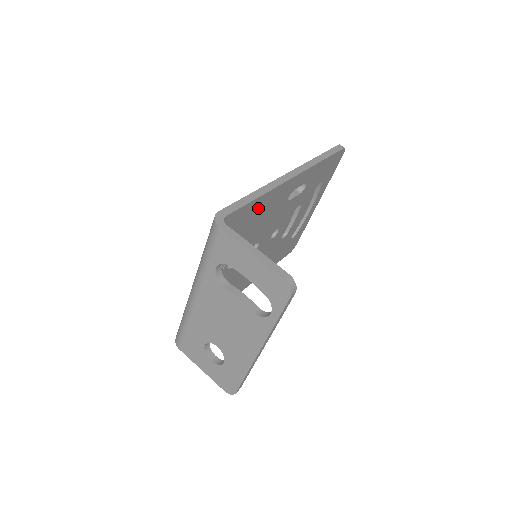
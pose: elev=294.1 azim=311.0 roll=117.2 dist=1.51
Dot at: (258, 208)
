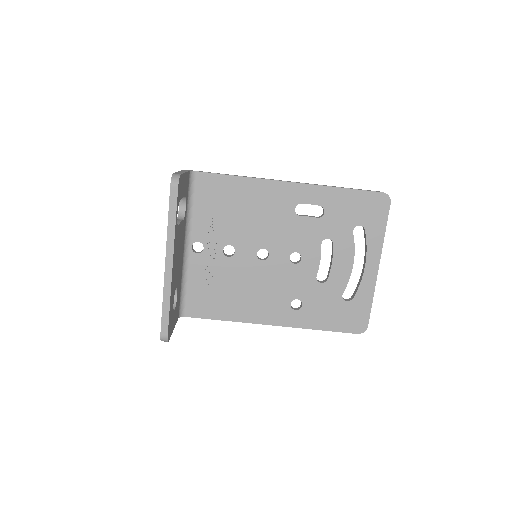
Dot at: (243, 192)
